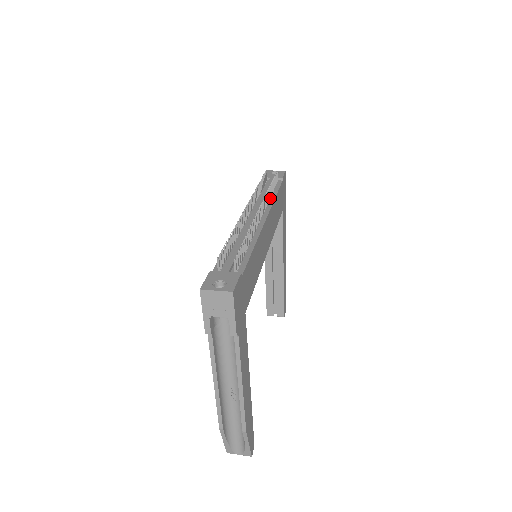
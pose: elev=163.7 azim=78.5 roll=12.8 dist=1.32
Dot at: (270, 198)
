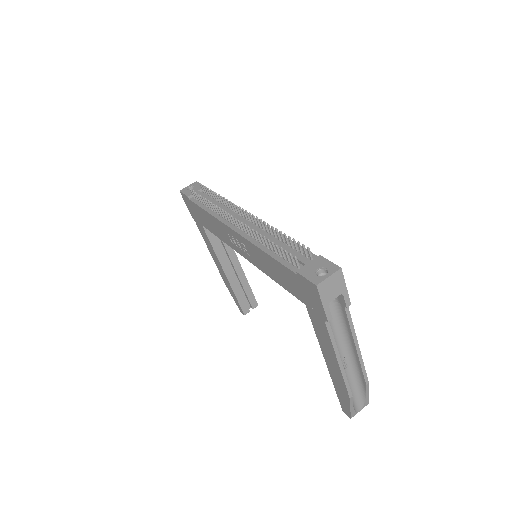
Dot at: (225, 204)
